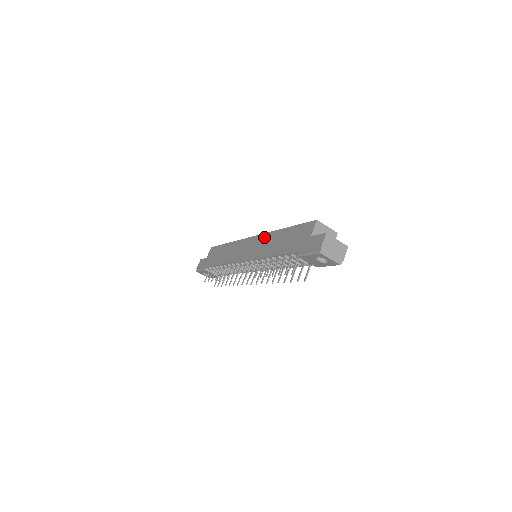
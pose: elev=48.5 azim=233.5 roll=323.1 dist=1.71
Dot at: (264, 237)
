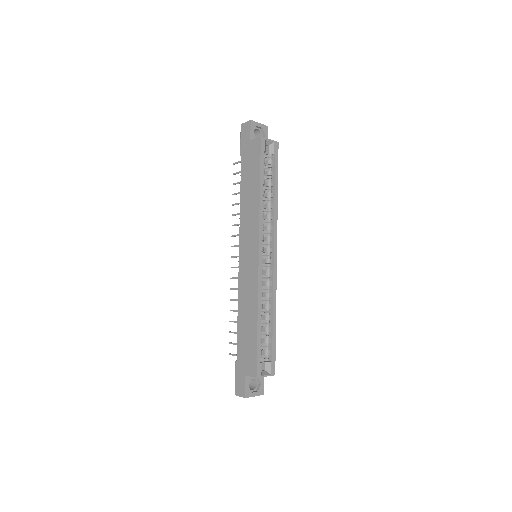
Dot at: (254, 285)
